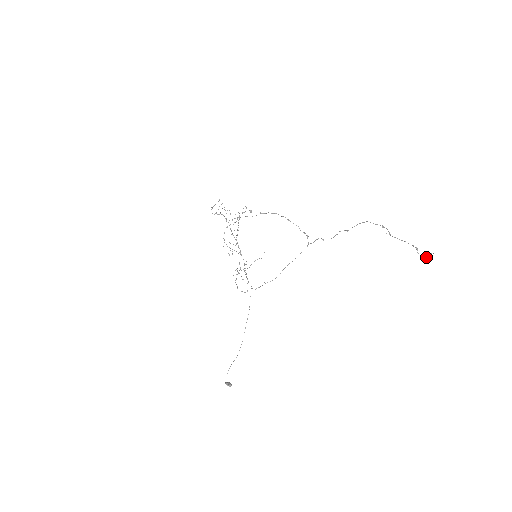
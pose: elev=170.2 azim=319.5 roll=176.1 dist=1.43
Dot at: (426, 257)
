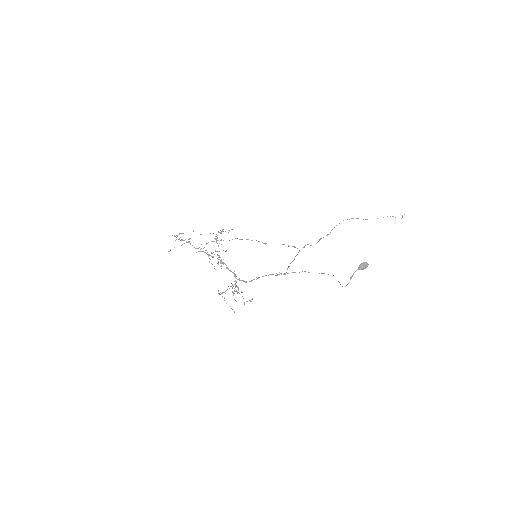
Dot at: (402, 217)
